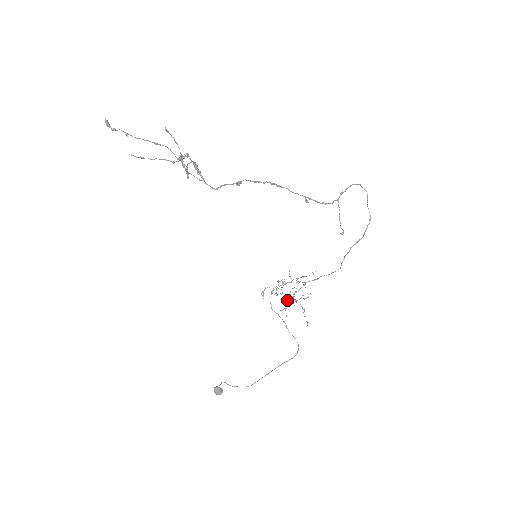
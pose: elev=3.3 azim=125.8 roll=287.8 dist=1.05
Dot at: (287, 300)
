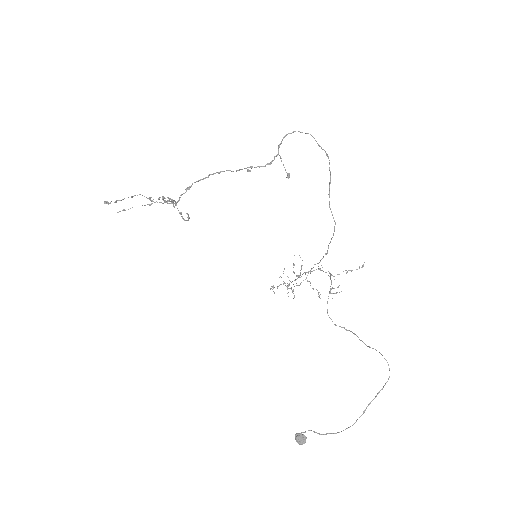
Dot at: (299, 285)
